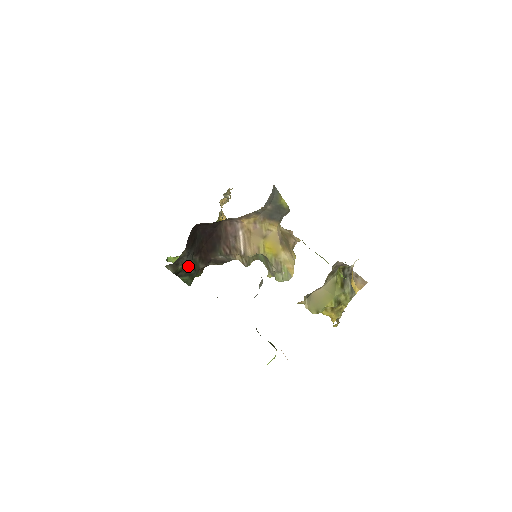
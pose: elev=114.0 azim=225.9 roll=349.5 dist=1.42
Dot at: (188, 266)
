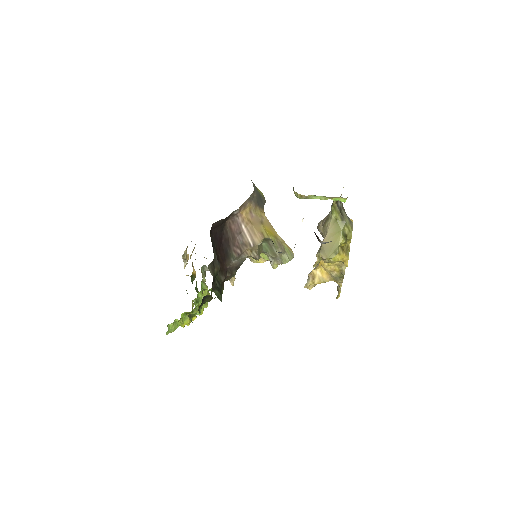
Dot at: (214, 280)
